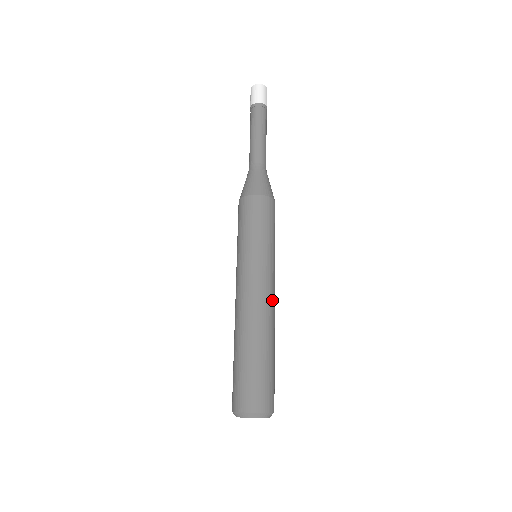
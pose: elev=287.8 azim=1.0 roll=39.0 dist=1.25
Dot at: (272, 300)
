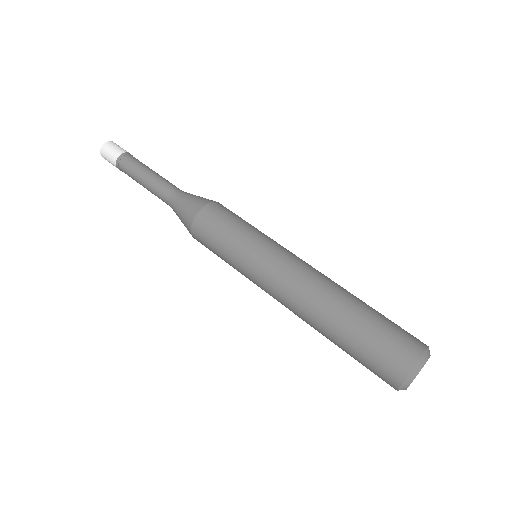
Dot at: occluded
